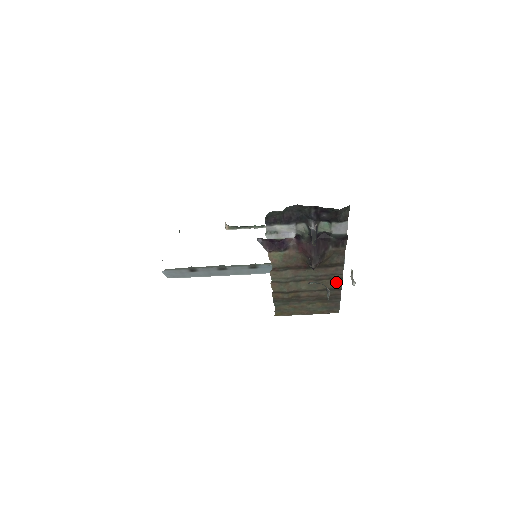
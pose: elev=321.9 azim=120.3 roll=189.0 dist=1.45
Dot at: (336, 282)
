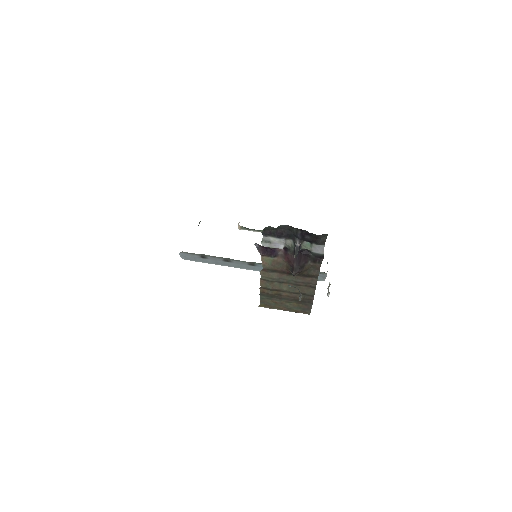
Dot at: (311, 289)
